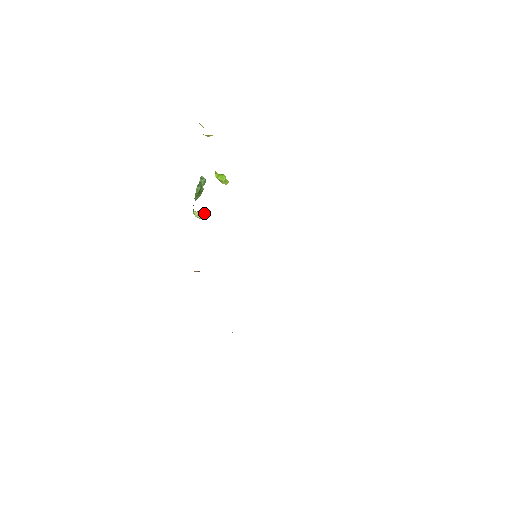
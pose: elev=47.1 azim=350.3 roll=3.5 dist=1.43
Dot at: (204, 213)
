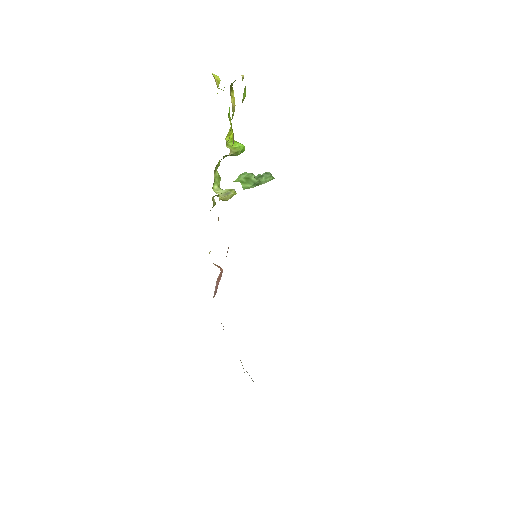
Dot at: (225, 191)
